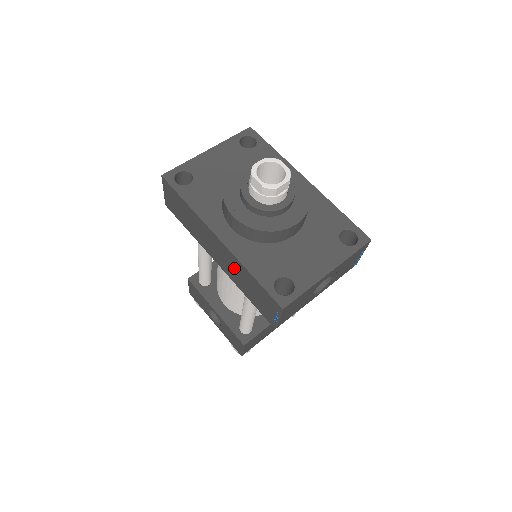
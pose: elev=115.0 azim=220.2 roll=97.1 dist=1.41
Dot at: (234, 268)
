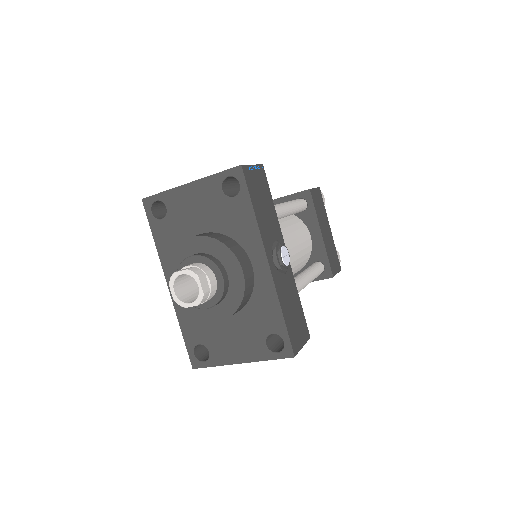
Dot at: occluded
